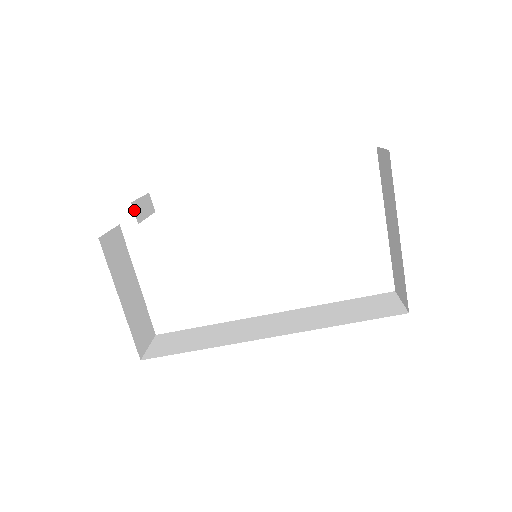
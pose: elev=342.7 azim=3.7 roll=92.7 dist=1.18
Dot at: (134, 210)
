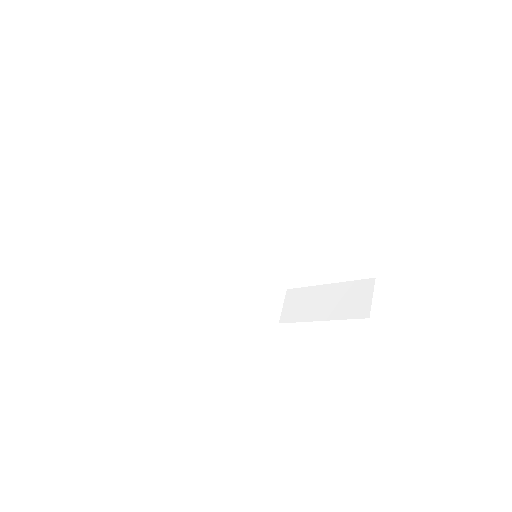
Dot at: occluded
